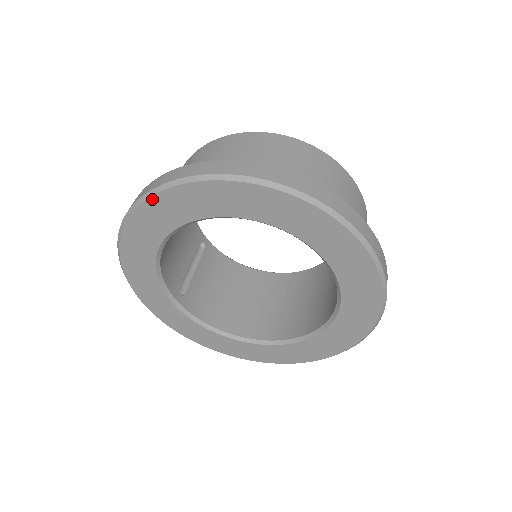
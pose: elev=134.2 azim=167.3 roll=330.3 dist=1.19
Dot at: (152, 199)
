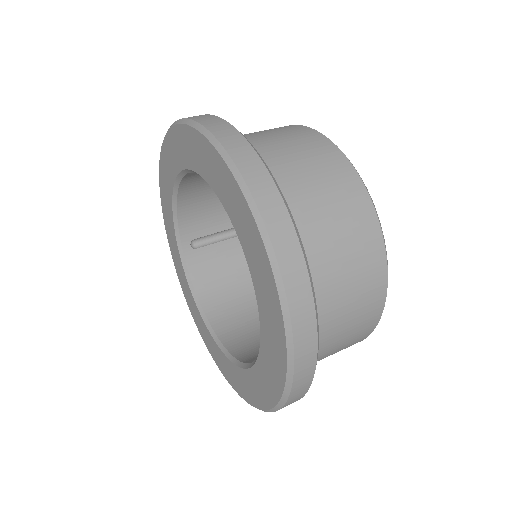
Dot at: (174, 129)
